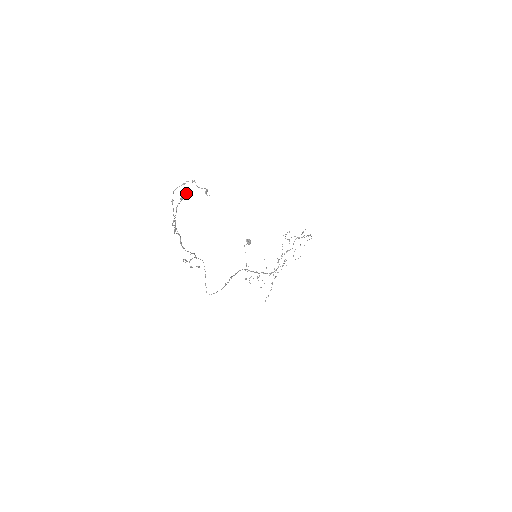
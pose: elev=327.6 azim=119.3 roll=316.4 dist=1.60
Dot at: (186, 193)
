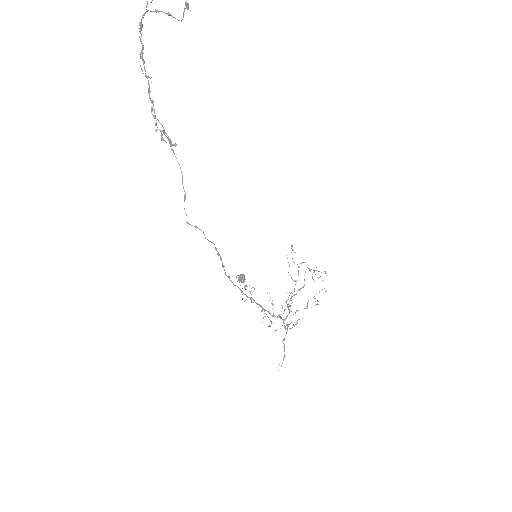
Dot at: out of frame
